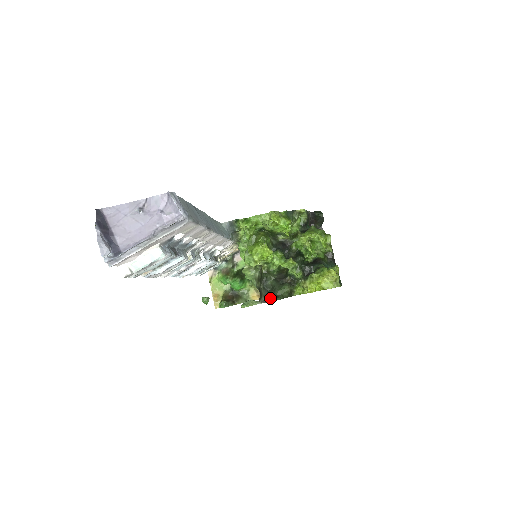
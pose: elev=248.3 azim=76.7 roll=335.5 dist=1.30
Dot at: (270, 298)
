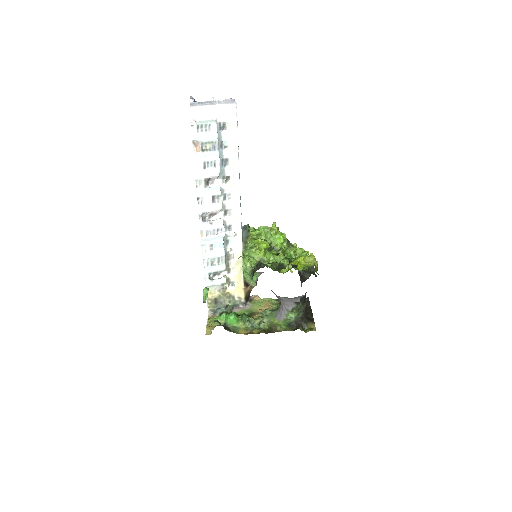
Dot at: occluded
